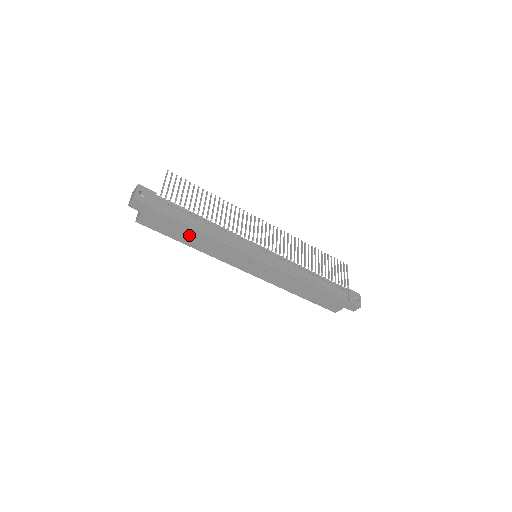
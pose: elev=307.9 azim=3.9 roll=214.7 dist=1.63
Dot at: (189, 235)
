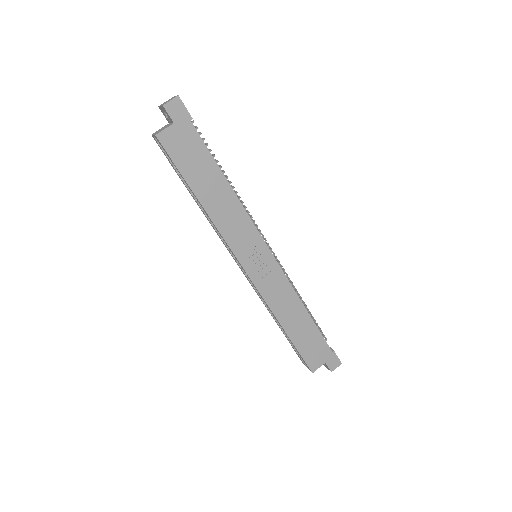
Dot at: (210, 182)
